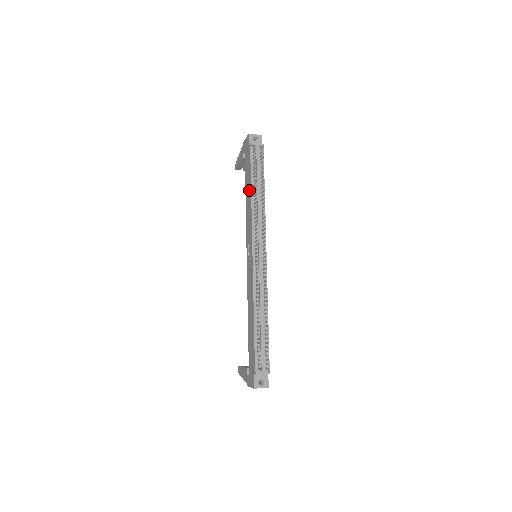
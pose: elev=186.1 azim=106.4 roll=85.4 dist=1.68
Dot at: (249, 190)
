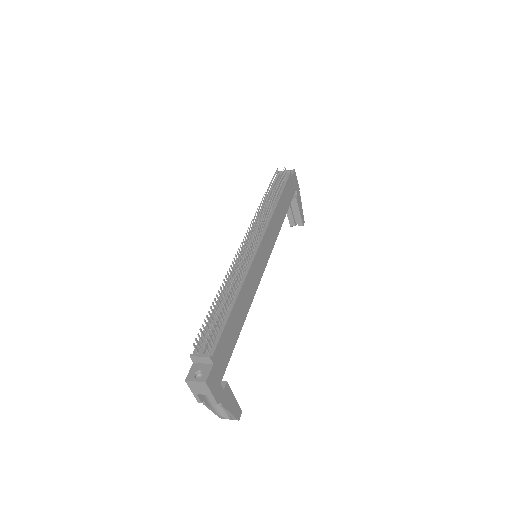
Dot at: occluded
